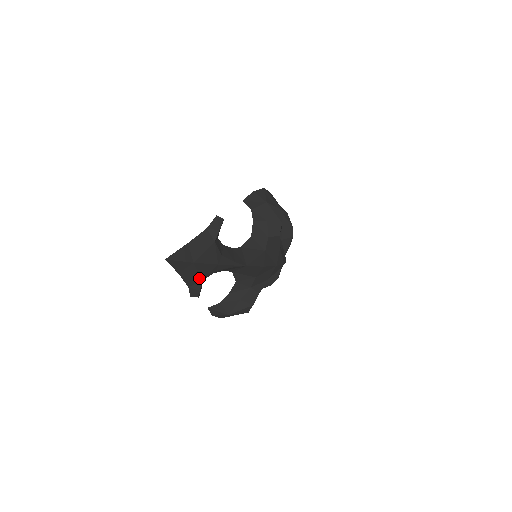
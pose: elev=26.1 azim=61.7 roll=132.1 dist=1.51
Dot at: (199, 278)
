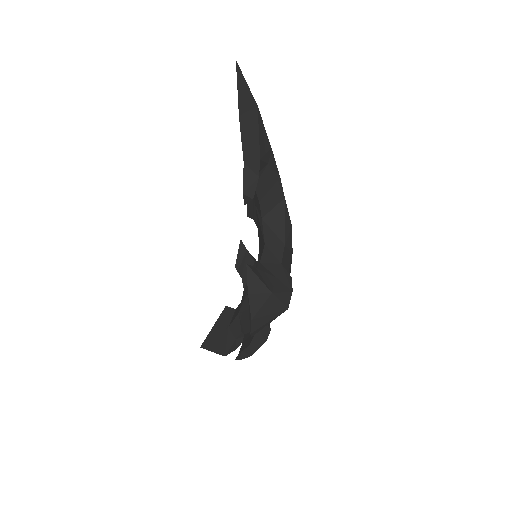
Dot at: (258, 150)
